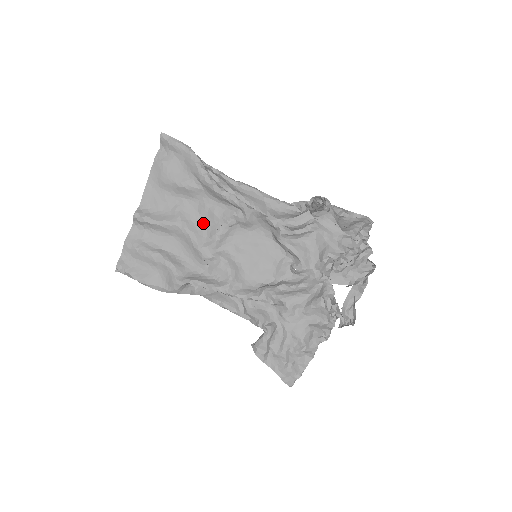
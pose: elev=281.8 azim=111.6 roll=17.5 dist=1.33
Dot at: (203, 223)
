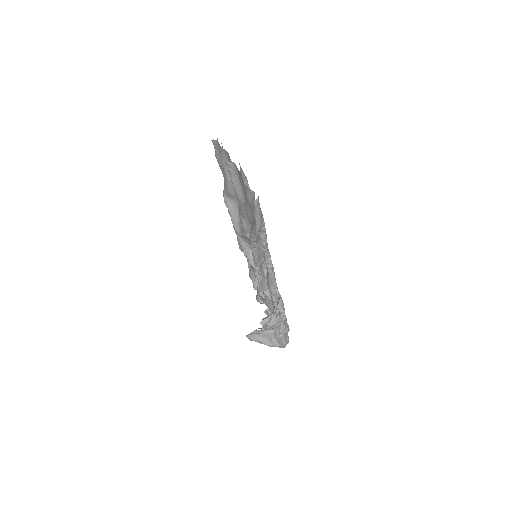
Dot at: occluded
